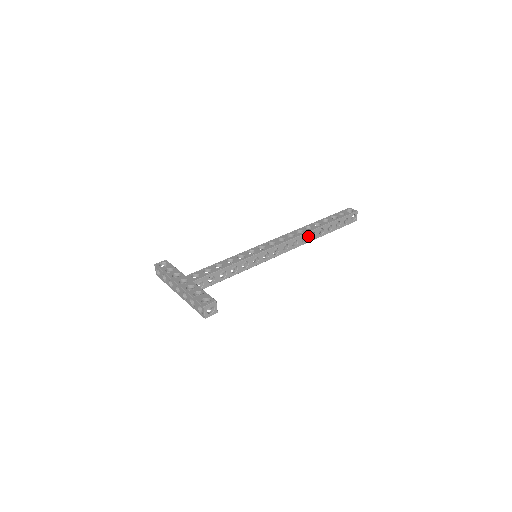
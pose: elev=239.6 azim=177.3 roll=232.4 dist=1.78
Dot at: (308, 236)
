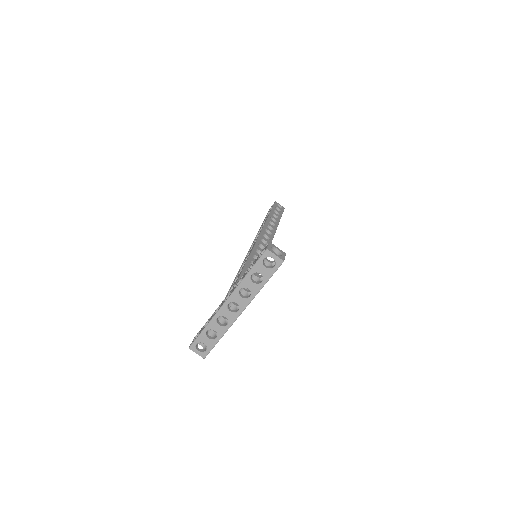
Dot at: (270, 225)
